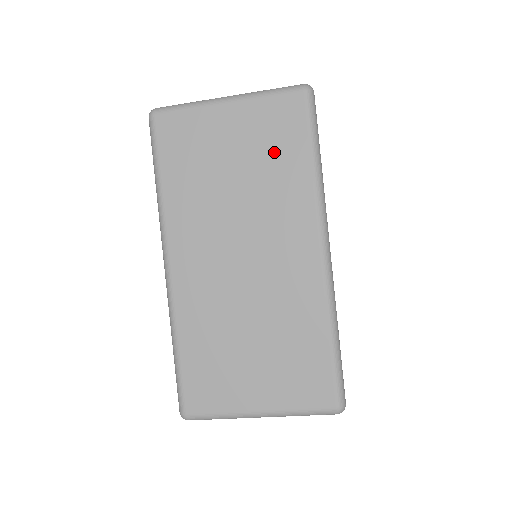
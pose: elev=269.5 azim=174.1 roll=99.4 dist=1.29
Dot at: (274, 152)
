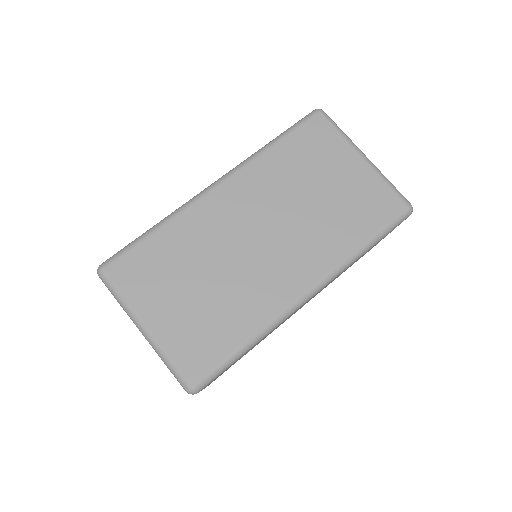
Dot at: (353, 212)
